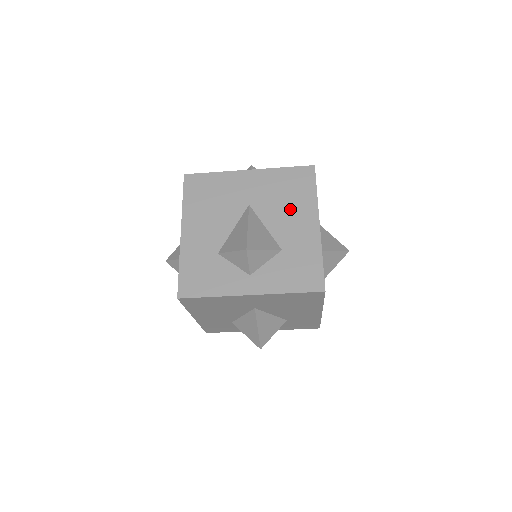
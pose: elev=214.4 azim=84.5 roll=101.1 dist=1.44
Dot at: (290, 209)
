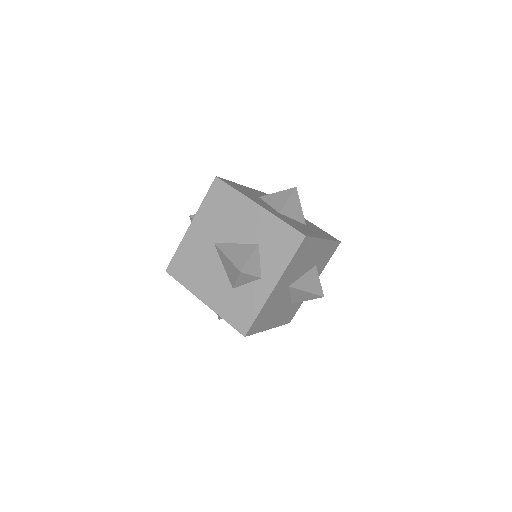
Dot at: occluded
